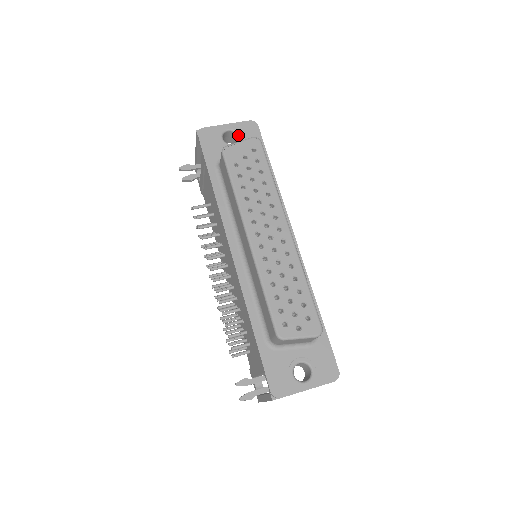
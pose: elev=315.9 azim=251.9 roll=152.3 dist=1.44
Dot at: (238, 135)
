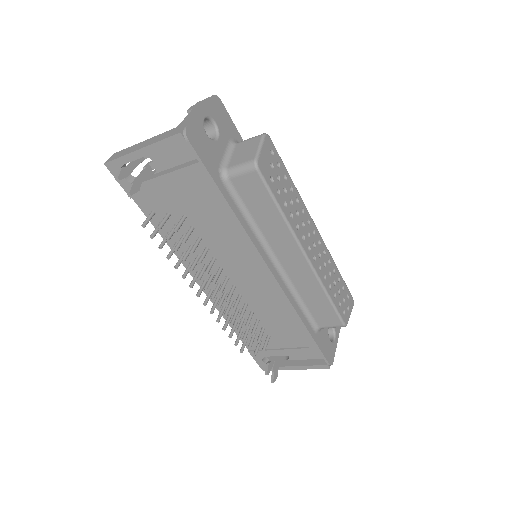
Dot at: (215, 123)
